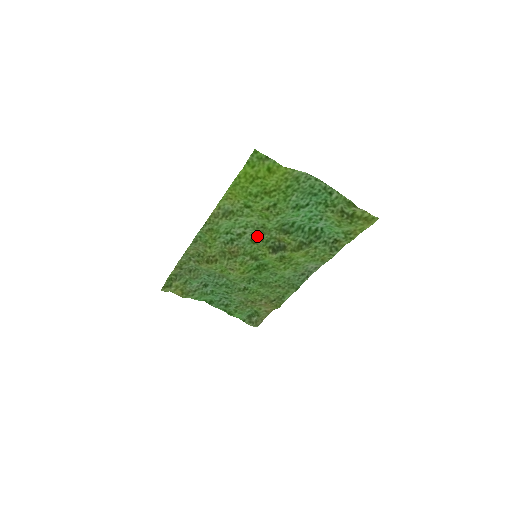
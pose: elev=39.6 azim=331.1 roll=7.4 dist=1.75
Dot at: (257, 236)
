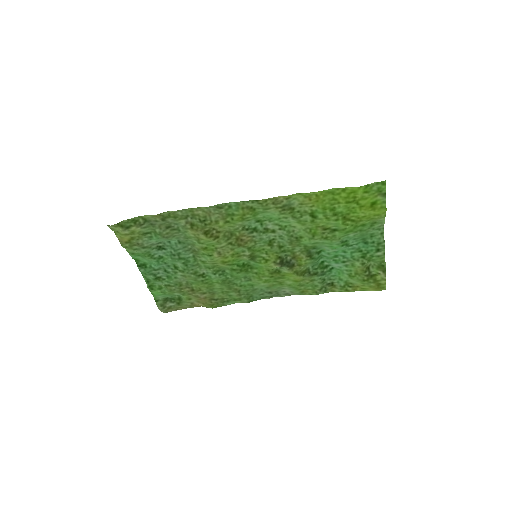
Dot at: (280, 241)
